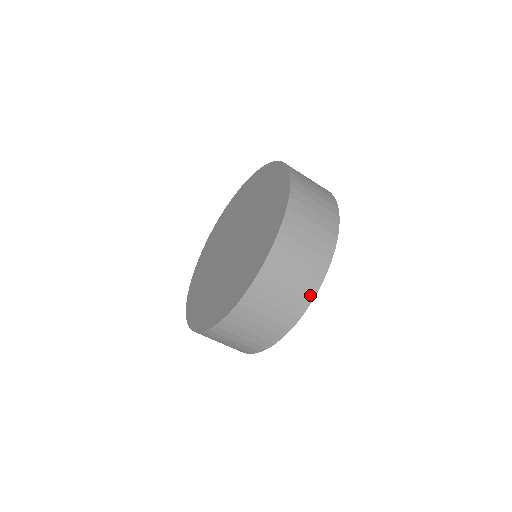
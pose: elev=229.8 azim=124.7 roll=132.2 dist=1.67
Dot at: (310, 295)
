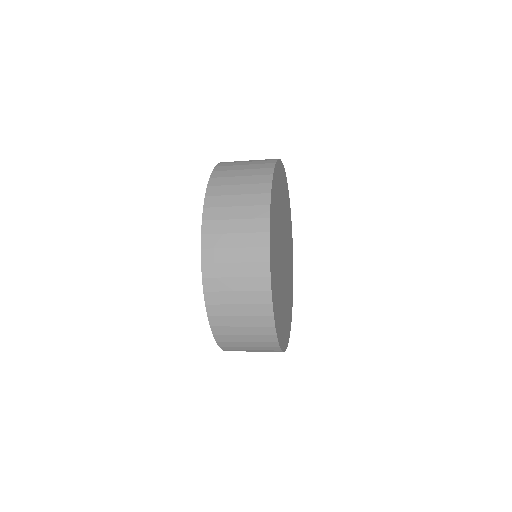
Dot at: (273, 342)
